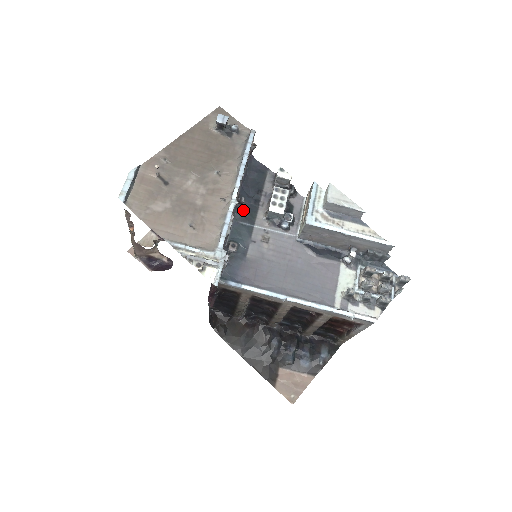
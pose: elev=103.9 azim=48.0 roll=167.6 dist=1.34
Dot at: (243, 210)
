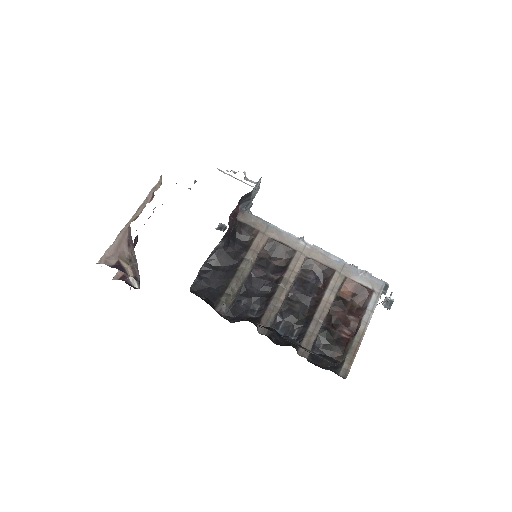
Dot at: occluded
